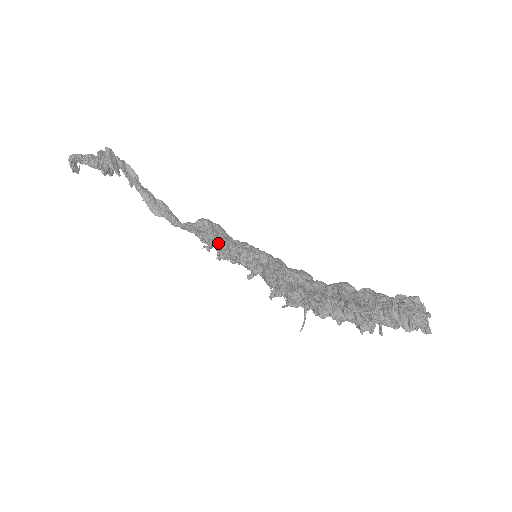
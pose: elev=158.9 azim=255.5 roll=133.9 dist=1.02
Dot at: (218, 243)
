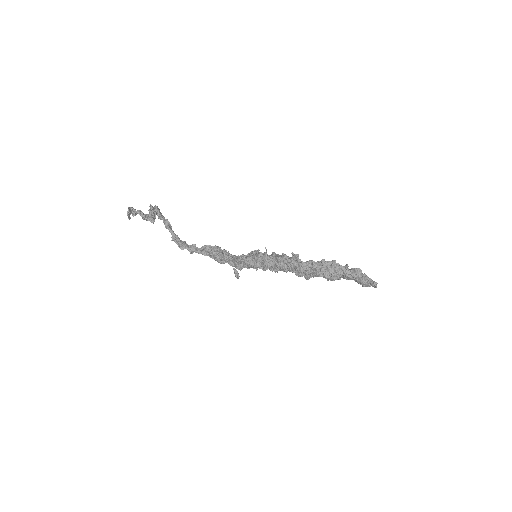
Dot at: occluded
